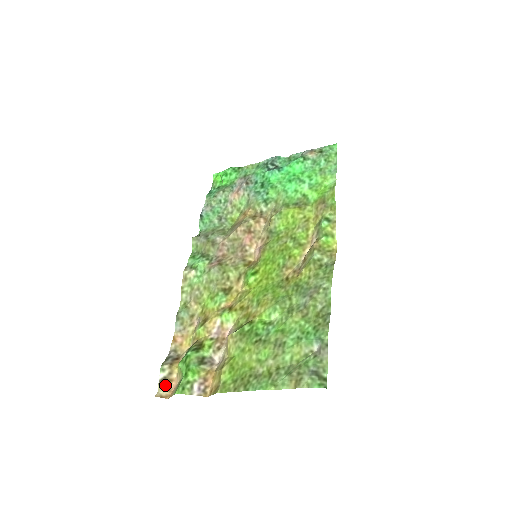
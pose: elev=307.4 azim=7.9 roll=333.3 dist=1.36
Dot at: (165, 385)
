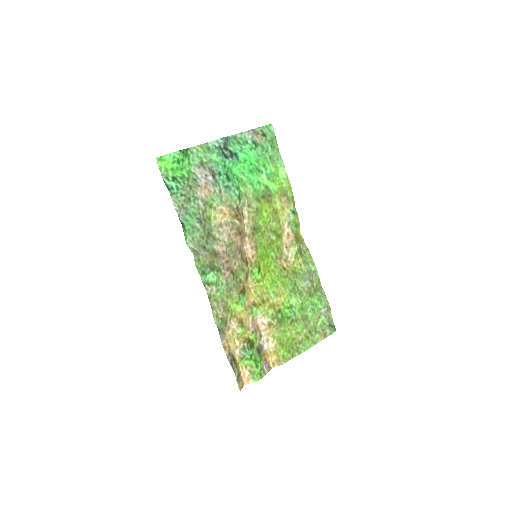
Dot at: (239, 380)
